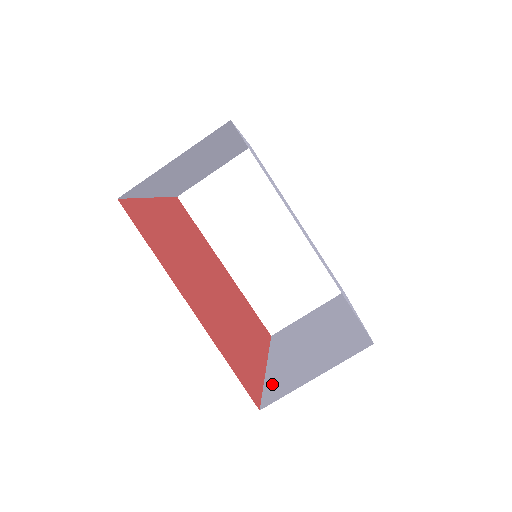
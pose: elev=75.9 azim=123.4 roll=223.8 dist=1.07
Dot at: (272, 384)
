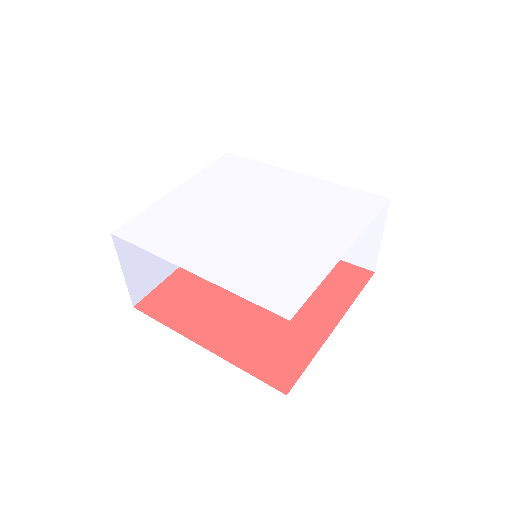
Dot at: occluded
